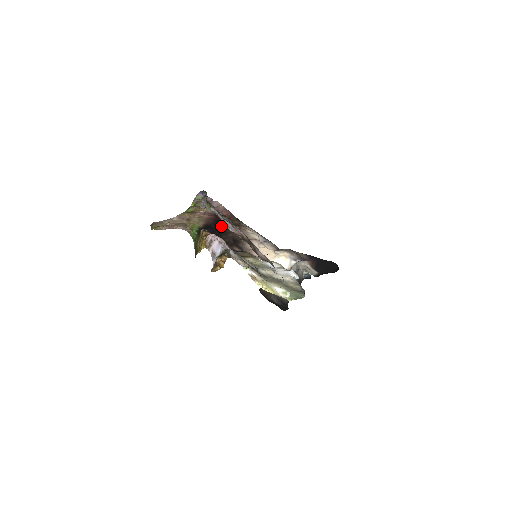
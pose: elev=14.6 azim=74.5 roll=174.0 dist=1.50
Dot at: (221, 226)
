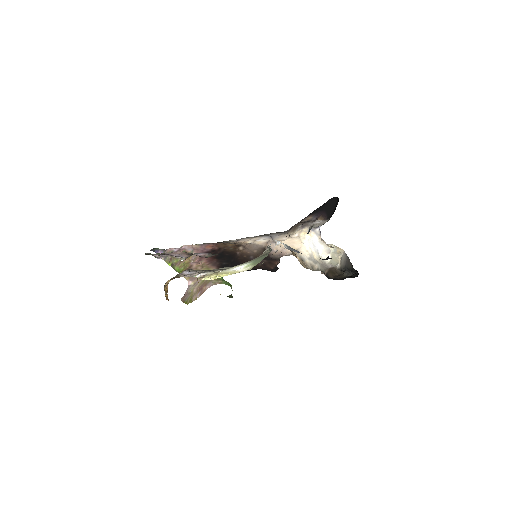
Dot at: (231, 258)
